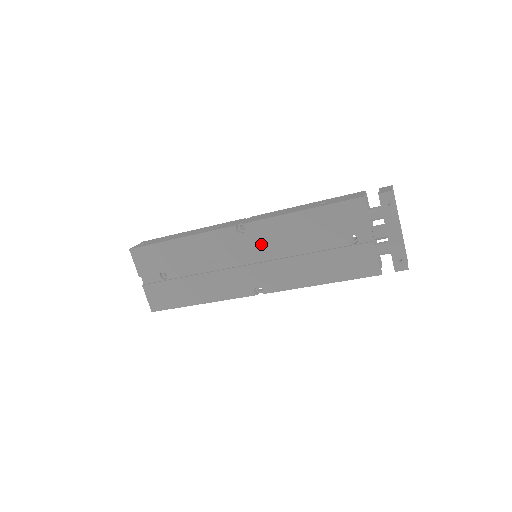
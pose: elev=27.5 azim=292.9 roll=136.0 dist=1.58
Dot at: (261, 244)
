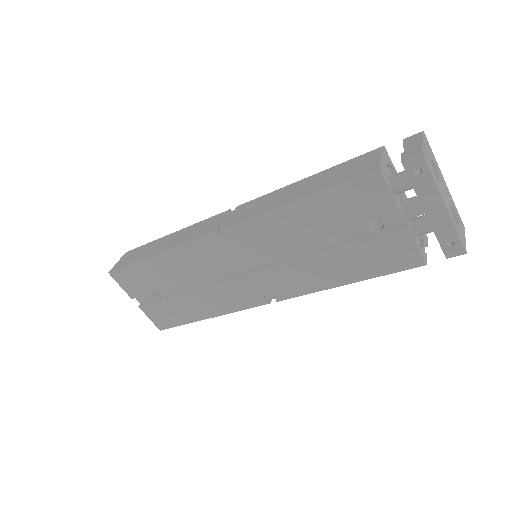
Dot at: (255, 248)
